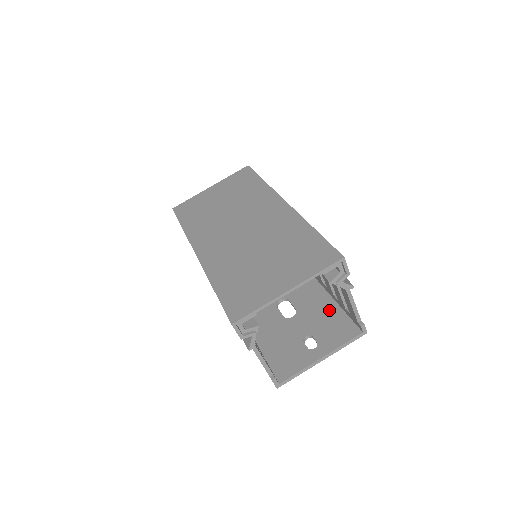
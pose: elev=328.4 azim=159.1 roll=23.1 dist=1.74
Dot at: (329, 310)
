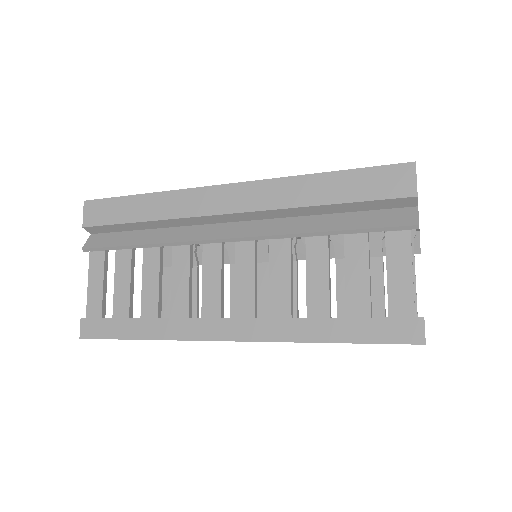
Dot at: occluded
